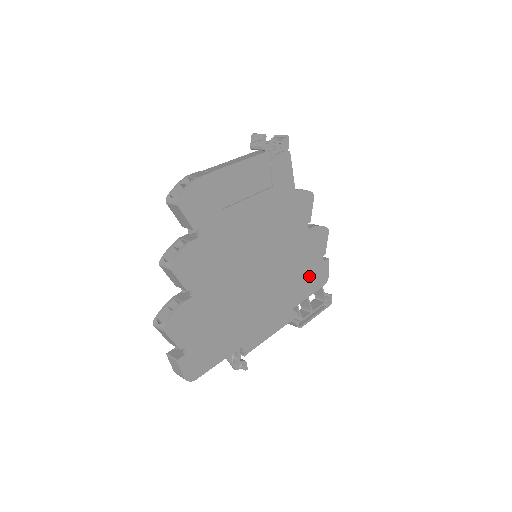
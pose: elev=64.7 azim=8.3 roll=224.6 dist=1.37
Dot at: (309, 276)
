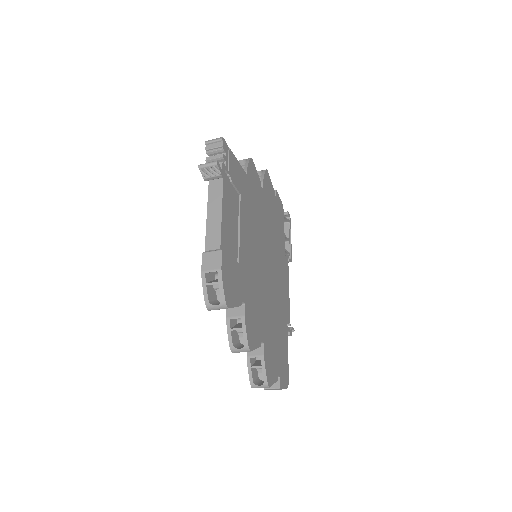
Dot at: (278, 221)
